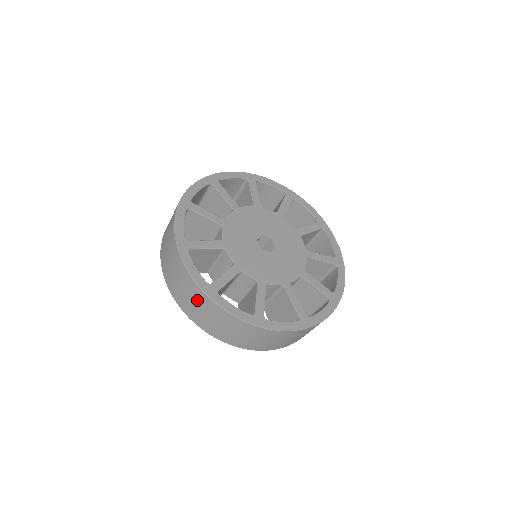
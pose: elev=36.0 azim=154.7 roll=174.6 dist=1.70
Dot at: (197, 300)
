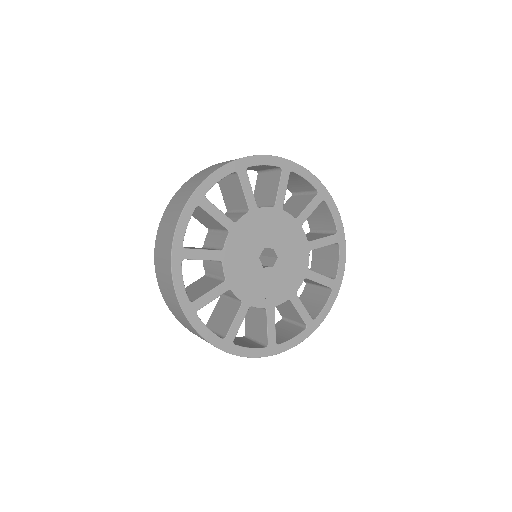
Dot at: (165, 247)
